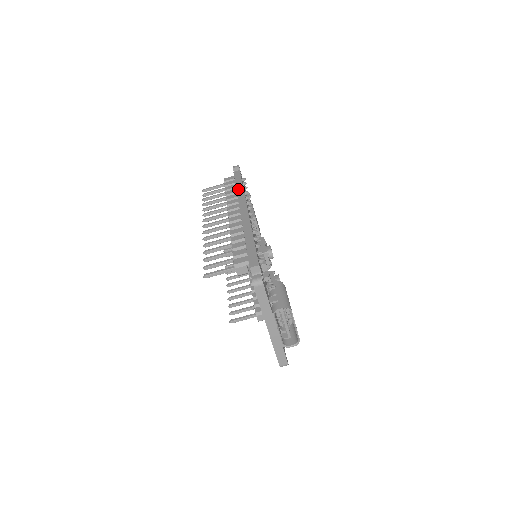
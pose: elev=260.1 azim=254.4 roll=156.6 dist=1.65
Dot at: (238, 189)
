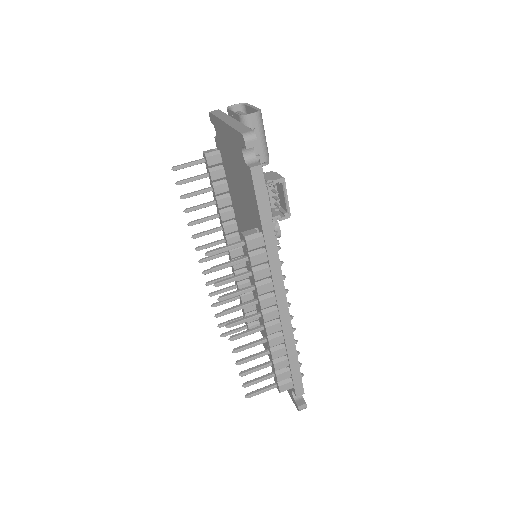
Dot at: occluded
